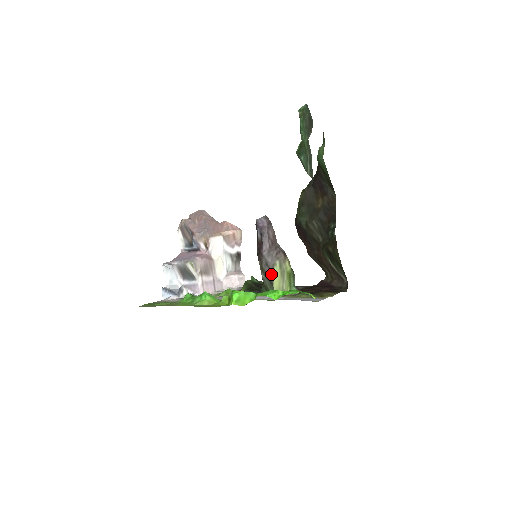
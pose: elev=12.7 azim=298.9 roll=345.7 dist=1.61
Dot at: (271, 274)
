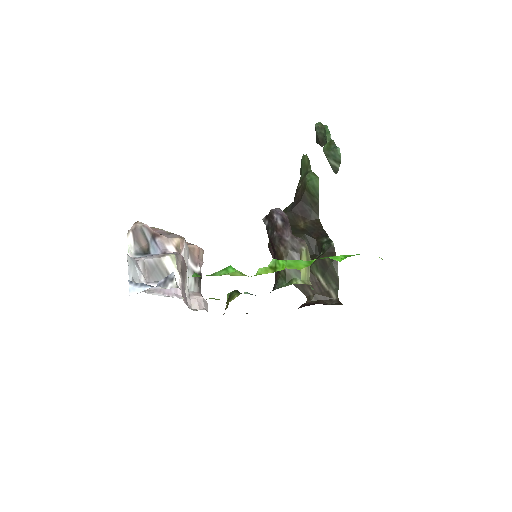
Dot at: (299, 258)
